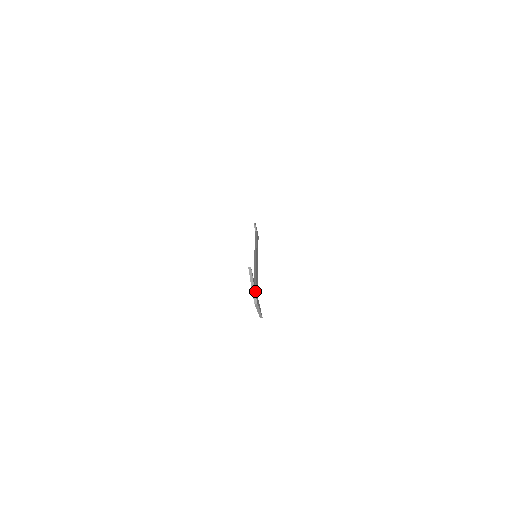
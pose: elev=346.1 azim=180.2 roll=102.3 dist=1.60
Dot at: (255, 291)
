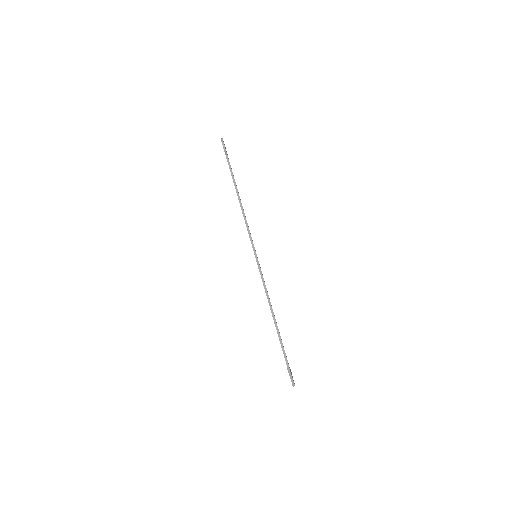
Dot at: (292, 379)
